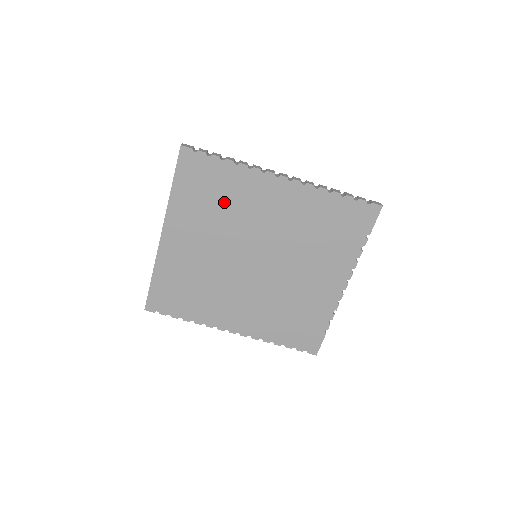
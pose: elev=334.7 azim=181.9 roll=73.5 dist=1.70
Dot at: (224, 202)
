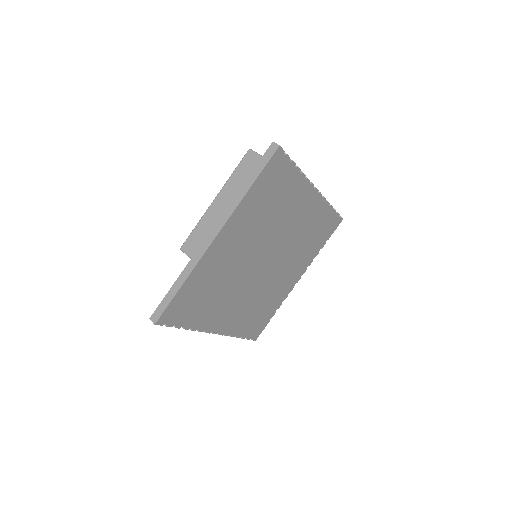
Dot at: (276, 207)
